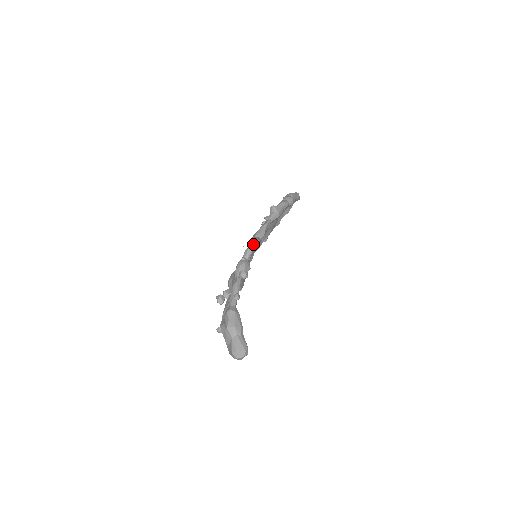
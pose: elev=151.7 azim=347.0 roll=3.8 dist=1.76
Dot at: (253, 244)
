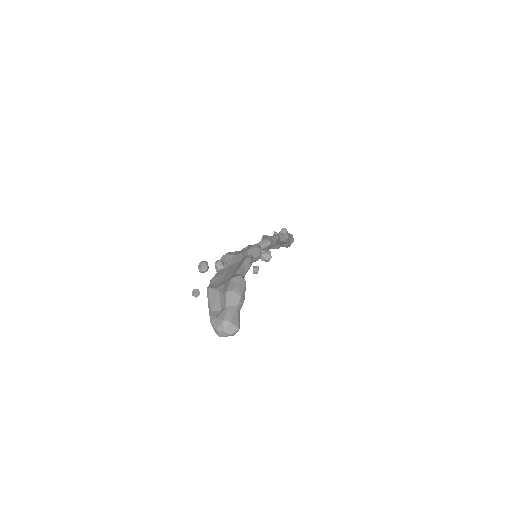
Dot at: (271, 241)
